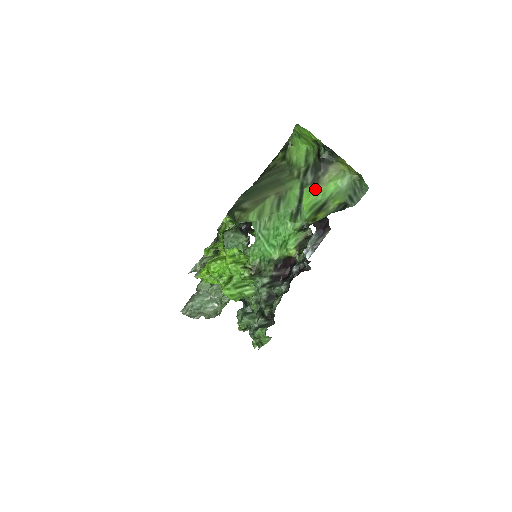
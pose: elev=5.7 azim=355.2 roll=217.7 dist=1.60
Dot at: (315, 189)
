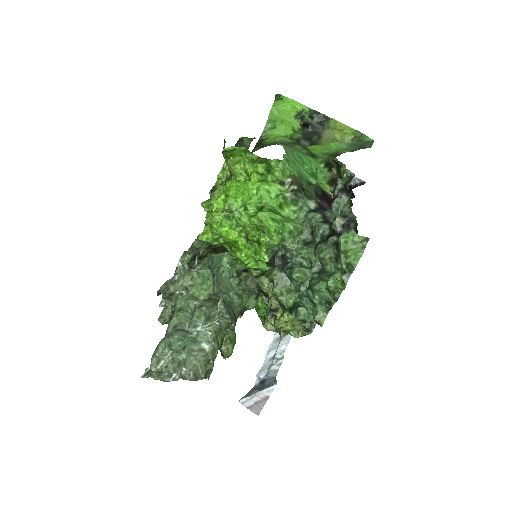
Dot at: (317, 147)
